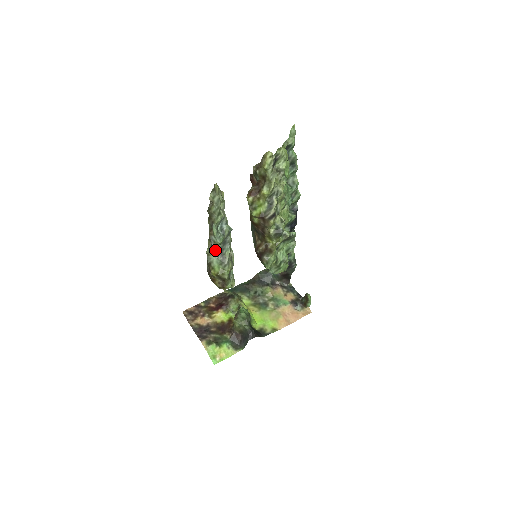
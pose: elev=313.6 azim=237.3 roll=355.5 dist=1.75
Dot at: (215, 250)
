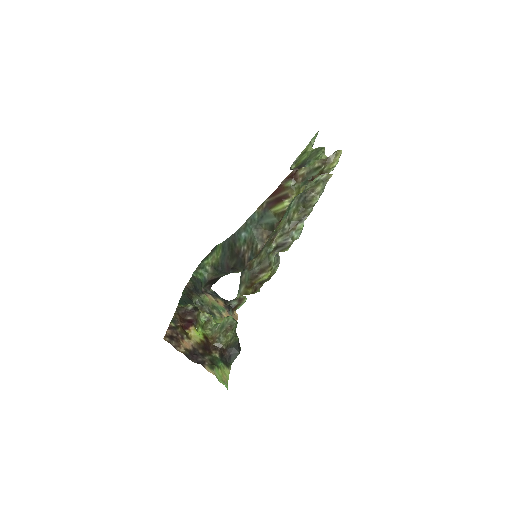
Dot at: occluded
